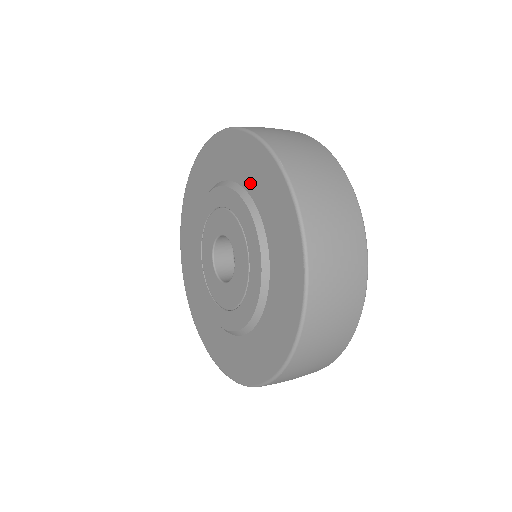
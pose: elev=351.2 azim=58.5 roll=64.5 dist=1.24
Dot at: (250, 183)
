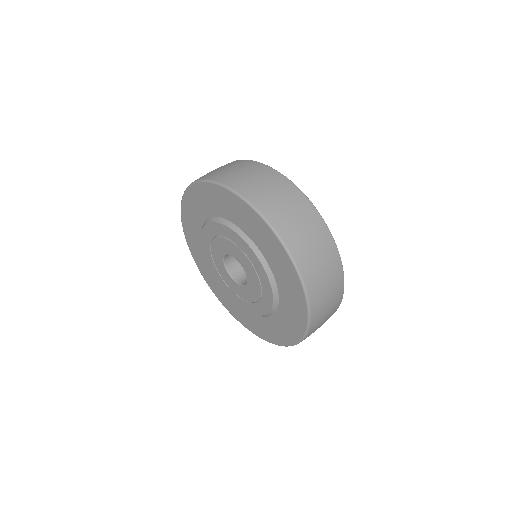
Dot at: (271, 261)
